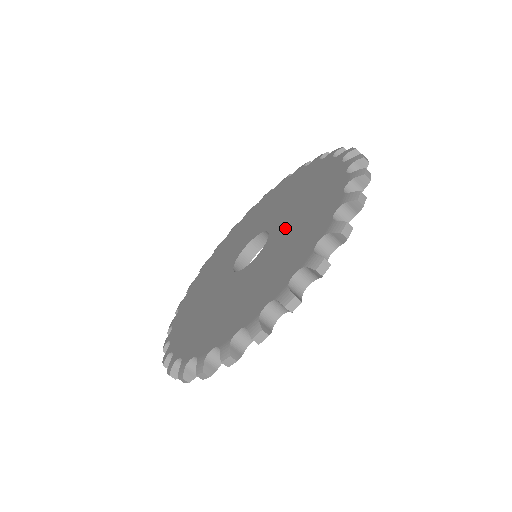
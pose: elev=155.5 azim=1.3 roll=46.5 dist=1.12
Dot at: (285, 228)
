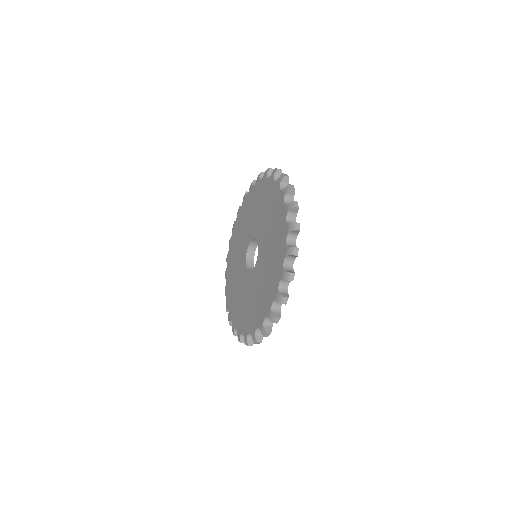
Dot at: (261, 225)
